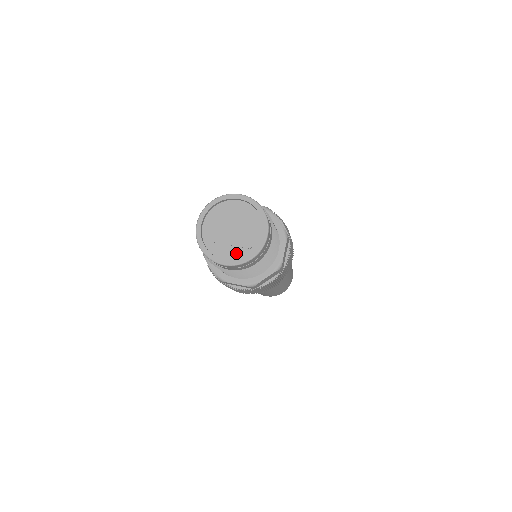
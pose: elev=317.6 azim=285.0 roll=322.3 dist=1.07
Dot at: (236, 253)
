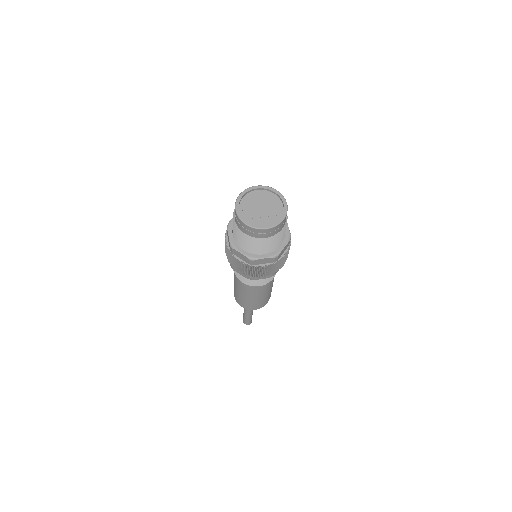
Dot at: (271, 220)
